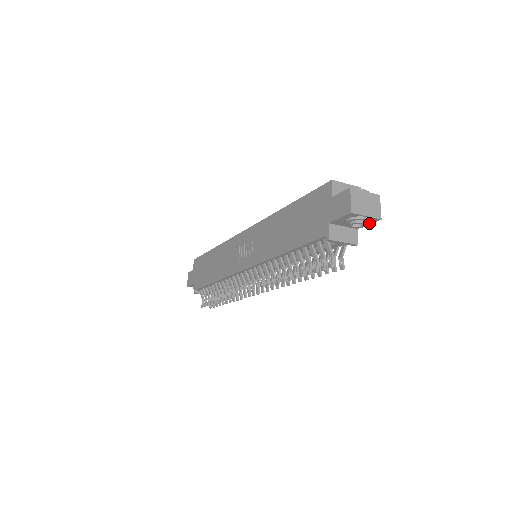
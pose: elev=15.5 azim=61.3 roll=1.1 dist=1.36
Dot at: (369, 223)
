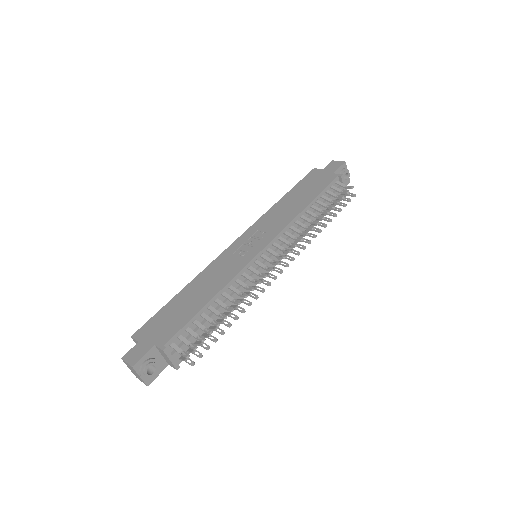
Dot at: (348, 180)
